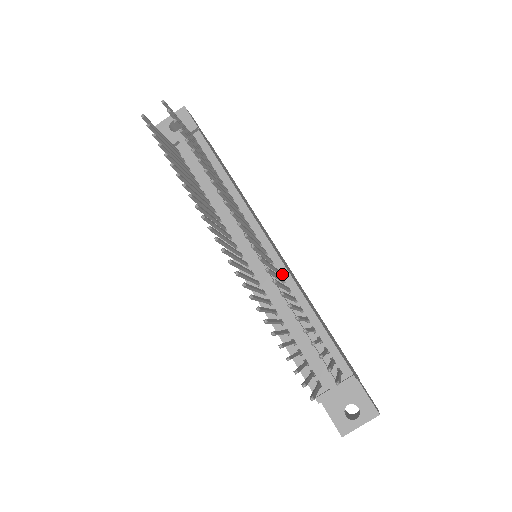
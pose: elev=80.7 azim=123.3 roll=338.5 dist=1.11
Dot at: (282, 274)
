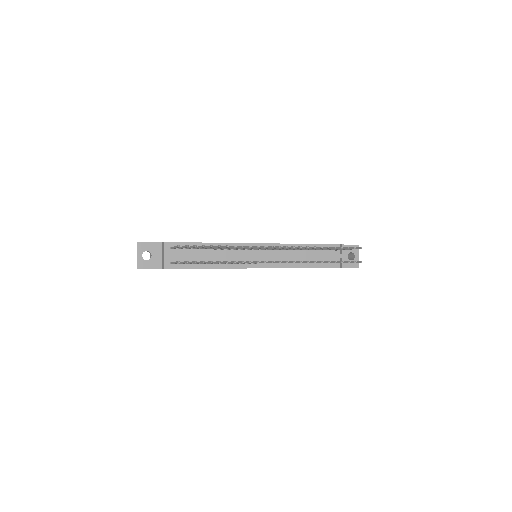
Dot at: occluded
